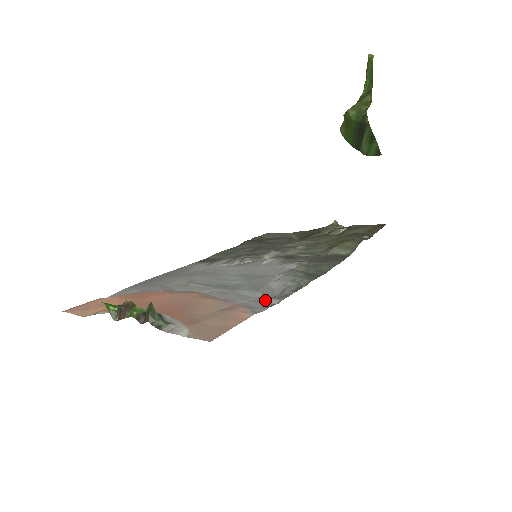
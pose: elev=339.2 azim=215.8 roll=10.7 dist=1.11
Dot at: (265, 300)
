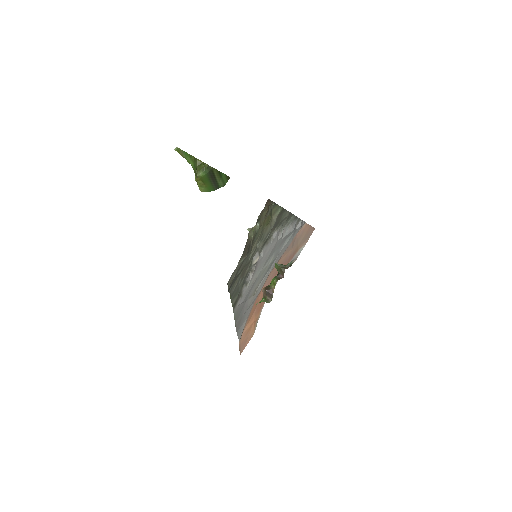
Dot at: (296, 230)
